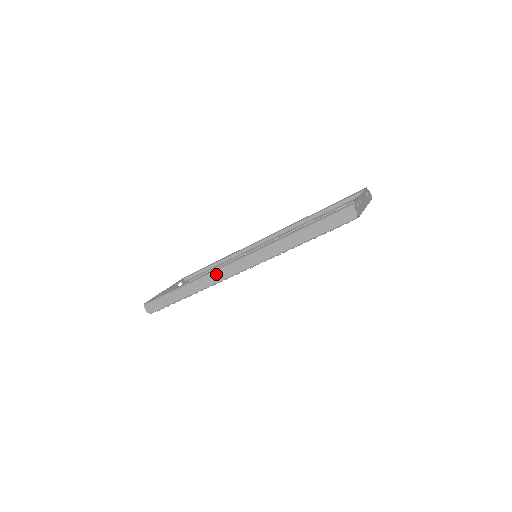
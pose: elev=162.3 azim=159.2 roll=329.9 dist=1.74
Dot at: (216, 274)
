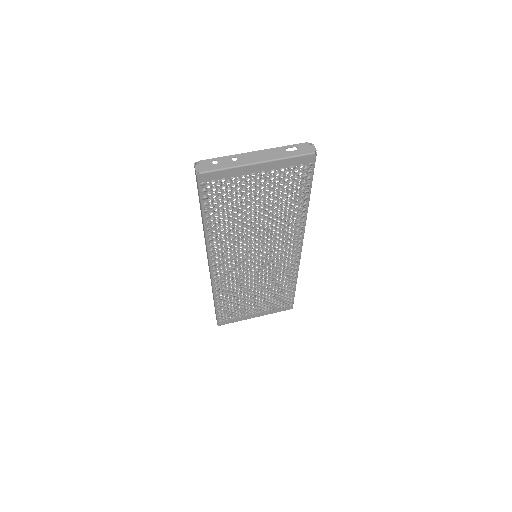
Dot at: occluded
